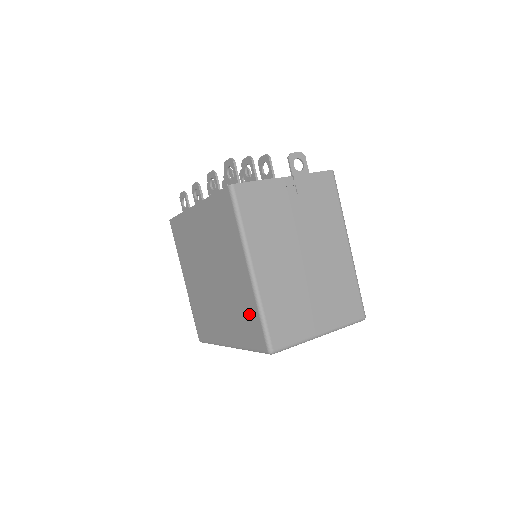
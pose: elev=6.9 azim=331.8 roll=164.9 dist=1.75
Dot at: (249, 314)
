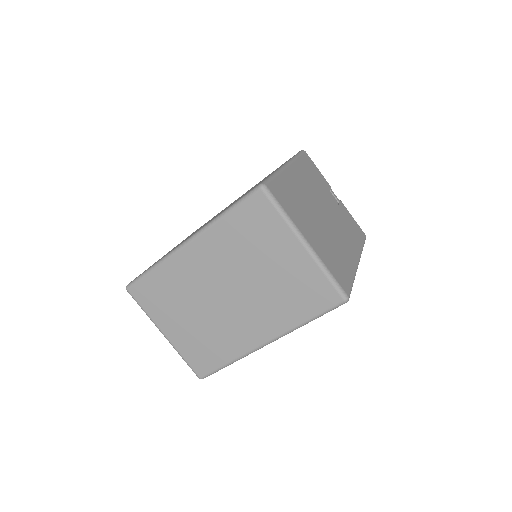
Dot at: (255, 186)
